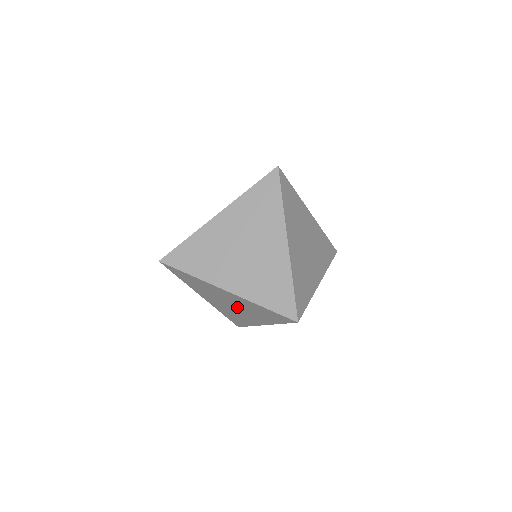
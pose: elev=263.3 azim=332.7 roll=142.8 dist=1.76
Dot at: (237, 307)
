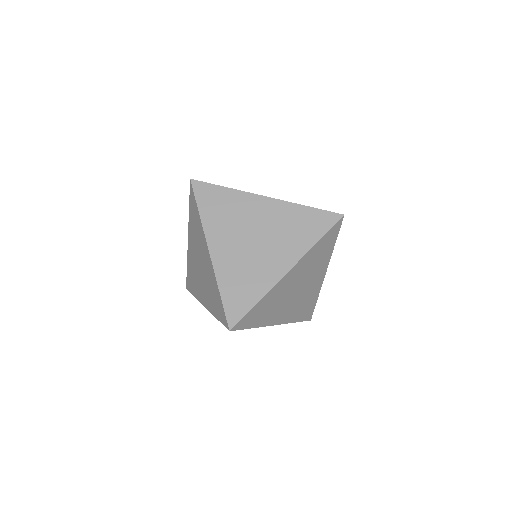
Dot at: (263, 239)
